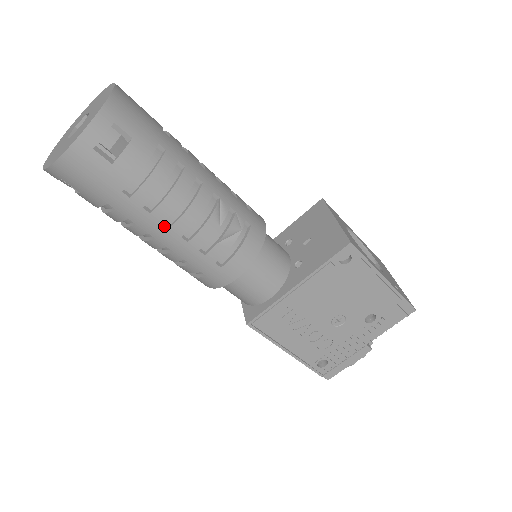
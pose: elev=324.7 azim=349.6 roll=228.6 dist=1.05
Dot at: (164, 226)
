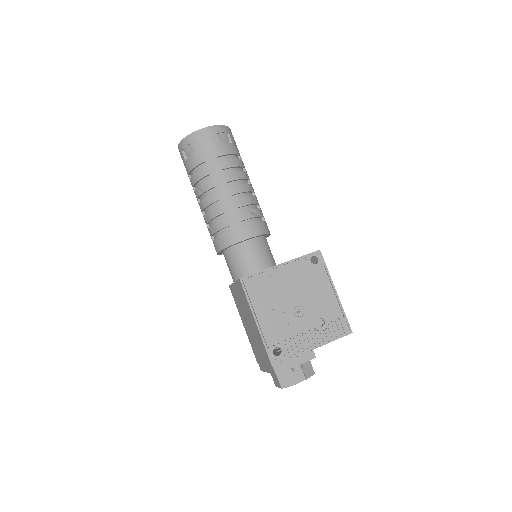
Dot at: (226, 185)
